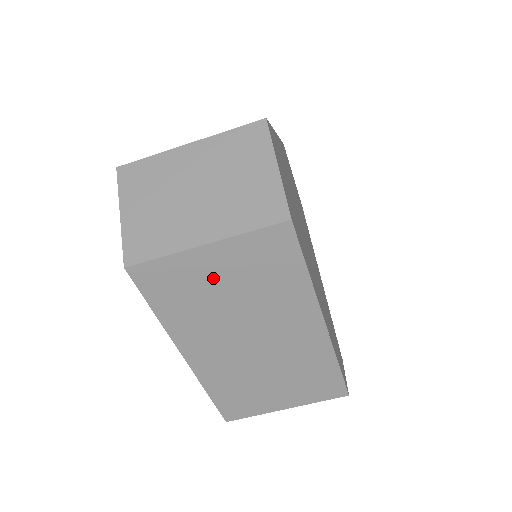
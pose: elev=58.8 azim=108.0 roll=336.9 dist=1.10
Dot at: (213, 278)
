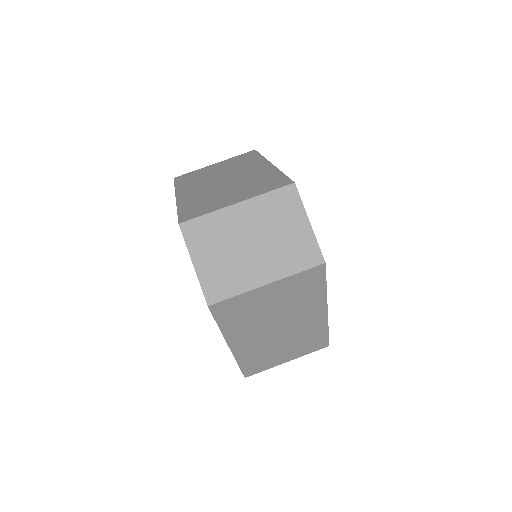
Dot at: (266, 301)
